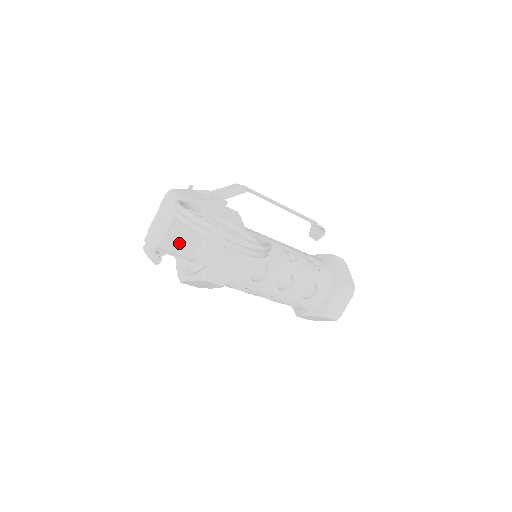
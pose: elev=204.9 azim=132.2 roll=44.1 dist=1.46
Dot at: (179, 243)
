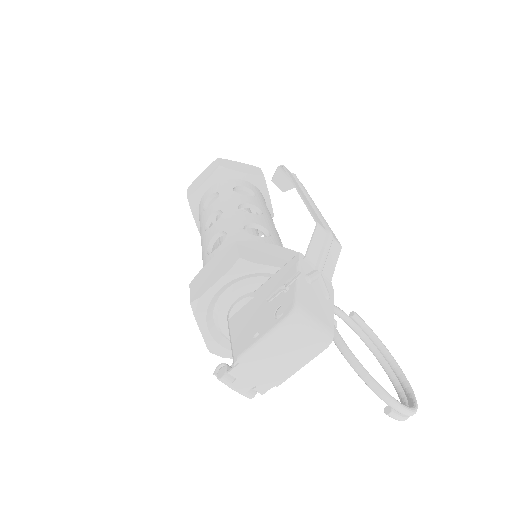
Dot at: occluded
